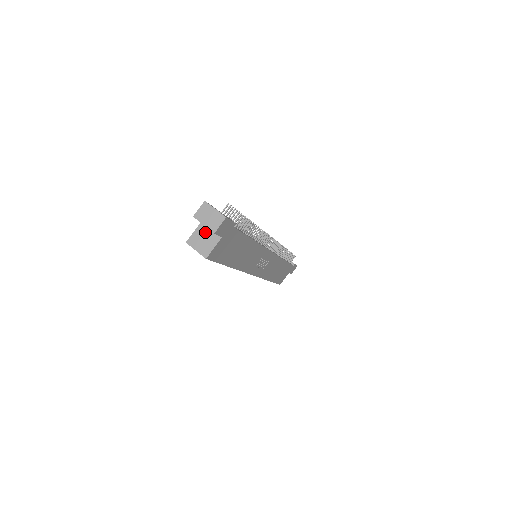
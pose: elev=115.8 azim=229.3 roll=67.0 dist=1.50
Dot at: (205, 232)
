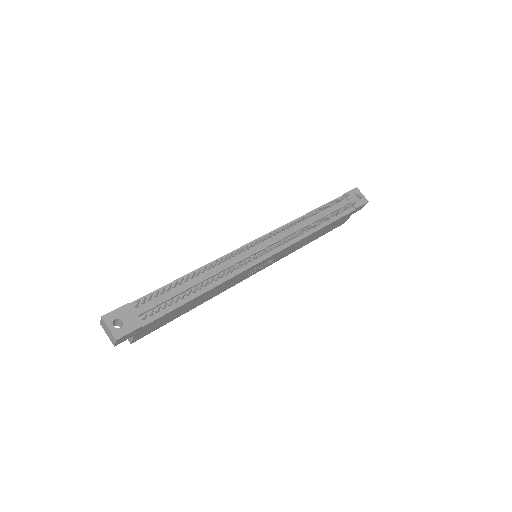
Dot at: occluded
